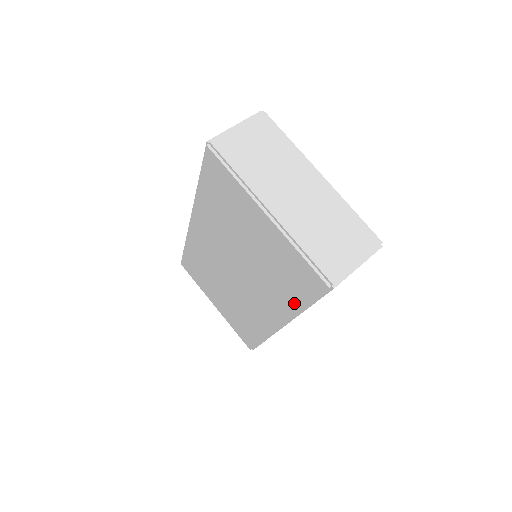
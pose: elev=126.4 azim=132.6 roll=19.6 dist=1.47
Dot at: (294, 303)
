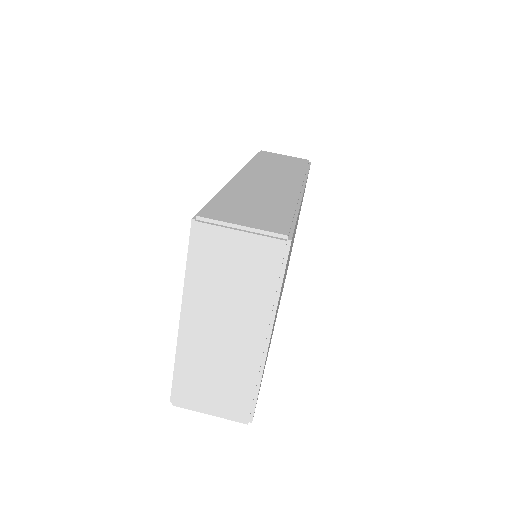
Dot at: occluded
